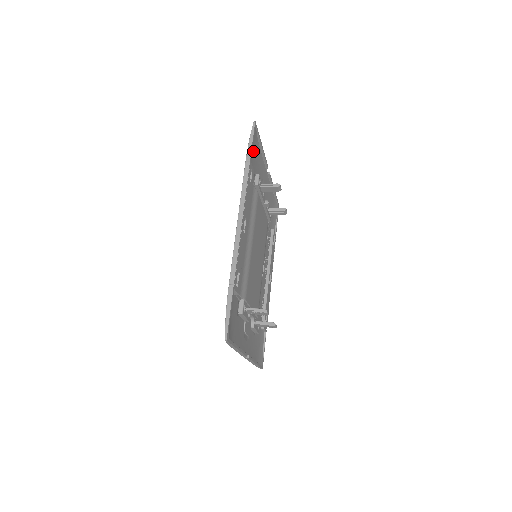
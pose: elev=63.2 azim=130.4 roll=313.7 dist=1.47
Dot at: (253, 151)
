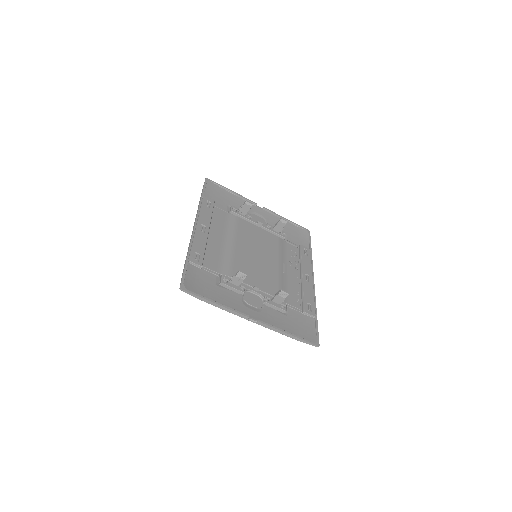
Dot at: (215, 194)
